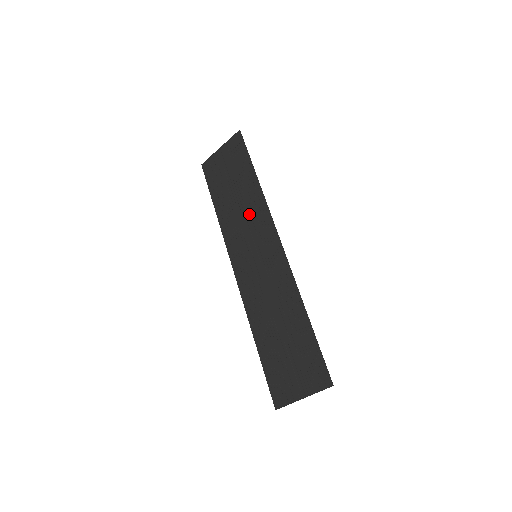
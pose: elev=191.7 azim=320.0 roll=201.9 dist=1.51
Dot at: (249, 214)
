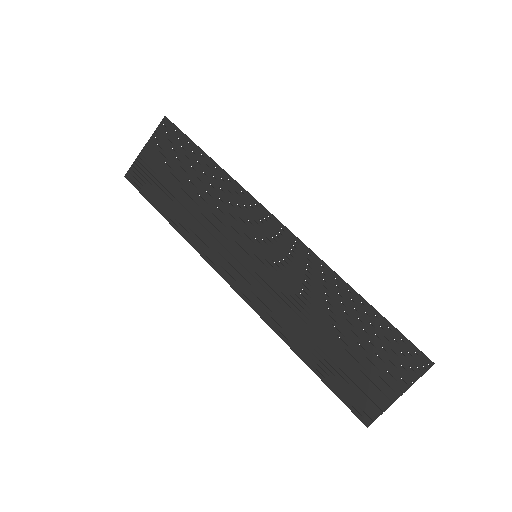
Dot at: (224, 210)
